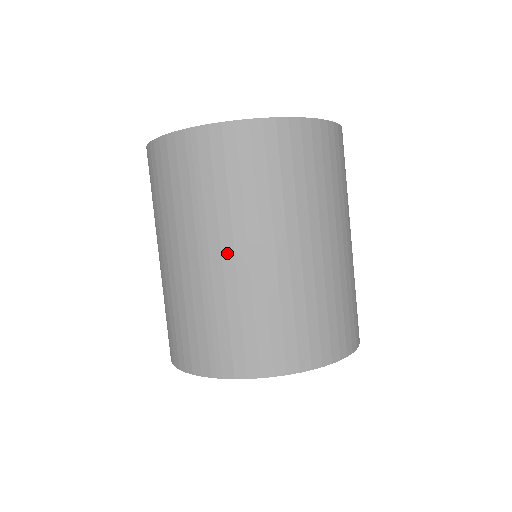
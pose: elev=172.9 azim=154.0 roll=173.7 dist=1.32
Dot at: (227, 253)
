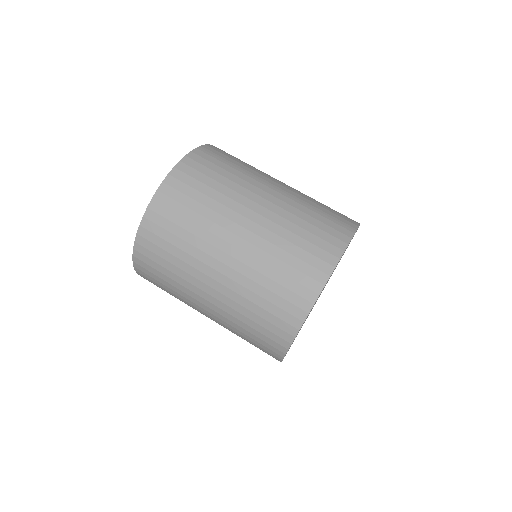
Dot at: (280, 183)
